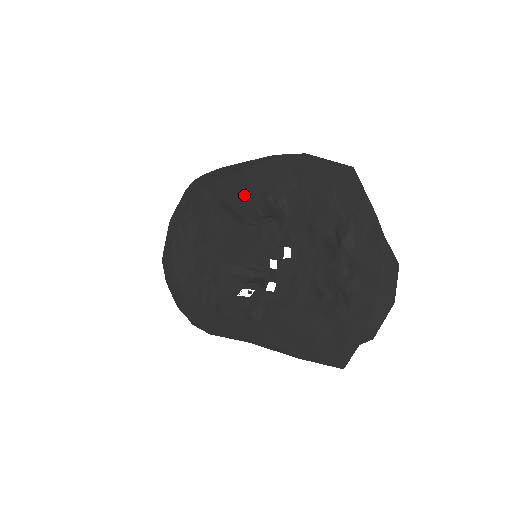
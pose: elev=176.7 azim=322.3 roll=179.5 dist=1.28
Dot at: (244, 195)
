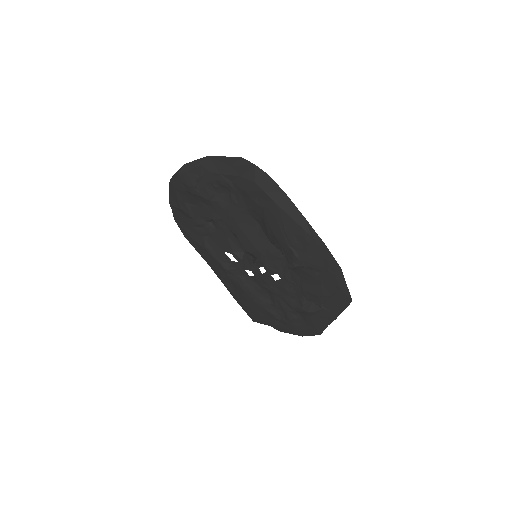
Dot at: (283, 236)
